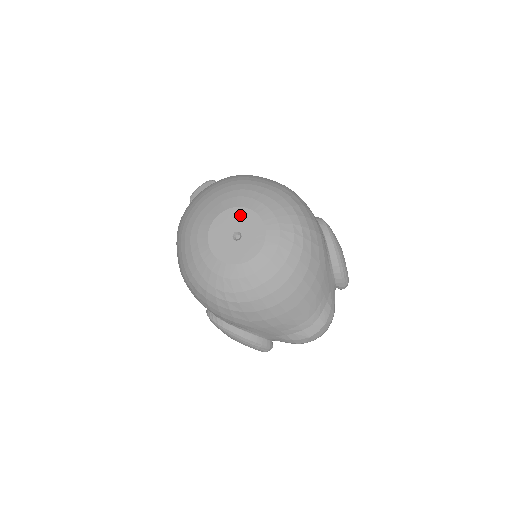
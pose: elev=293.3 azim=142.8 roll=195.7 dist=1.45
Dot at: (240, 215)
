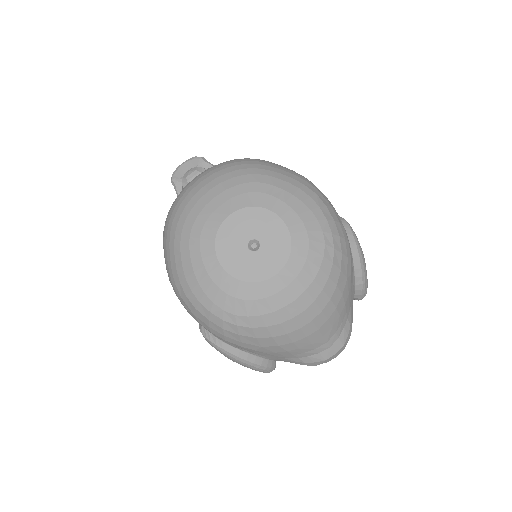
Dot at: (258, 218)
